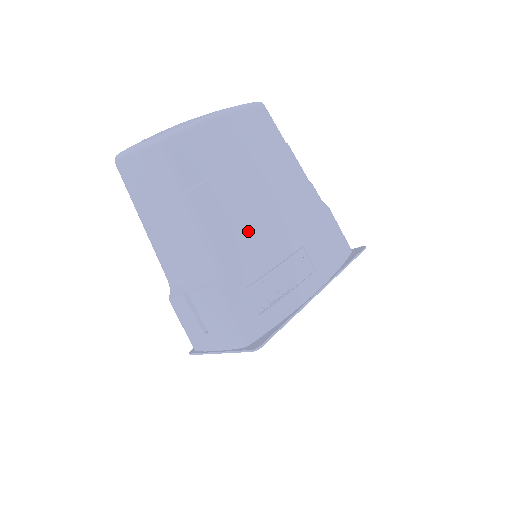
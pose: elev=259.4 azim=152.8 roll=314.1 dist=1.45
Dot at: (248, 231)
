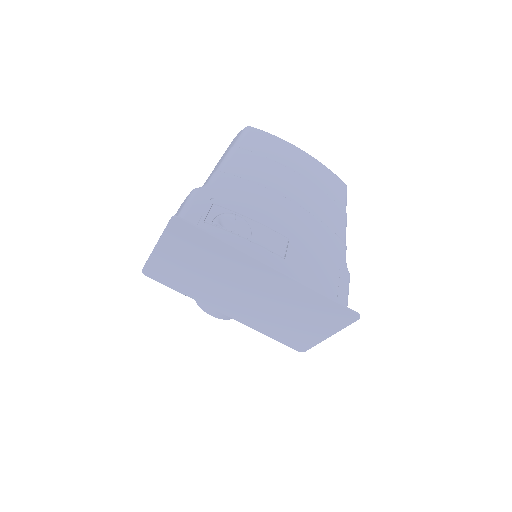
Dot at: (254, 188)
